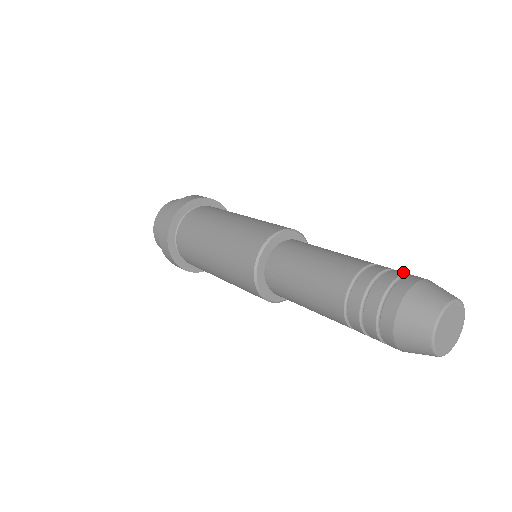
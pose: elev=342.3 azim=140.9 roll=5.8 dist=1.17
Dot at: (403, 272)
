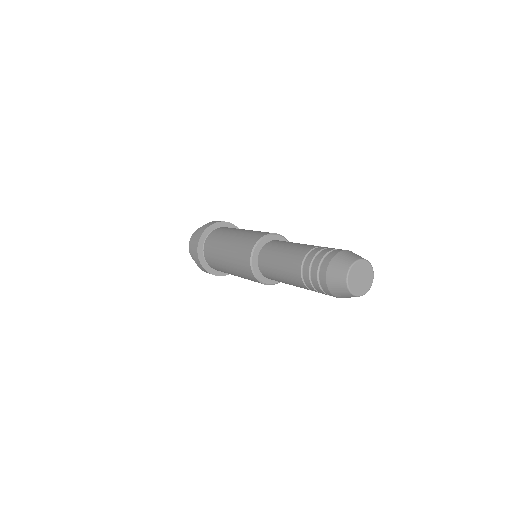
Dot at: (328, 250)
